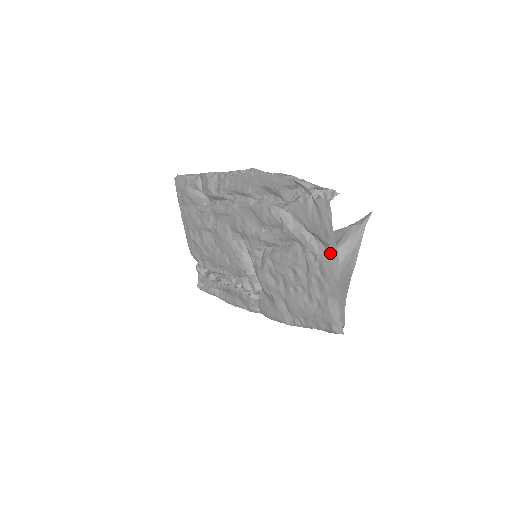
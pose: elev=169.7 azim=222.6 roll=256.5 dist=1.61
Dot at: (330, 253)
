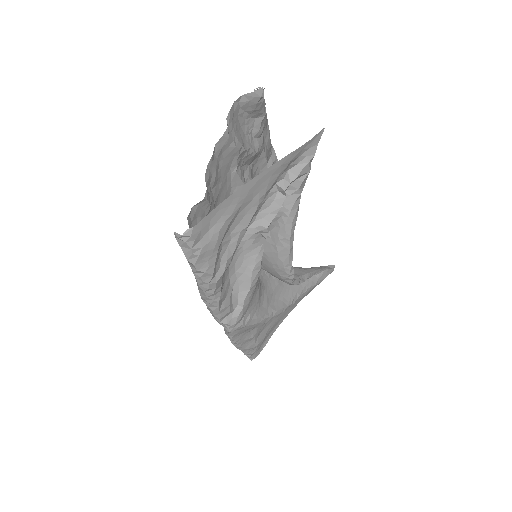
Dot at: occluded
